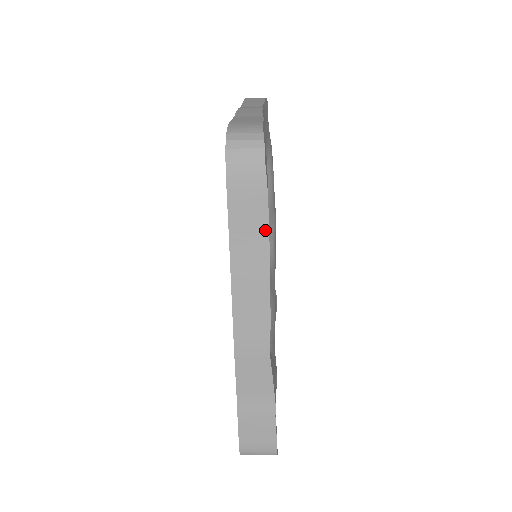
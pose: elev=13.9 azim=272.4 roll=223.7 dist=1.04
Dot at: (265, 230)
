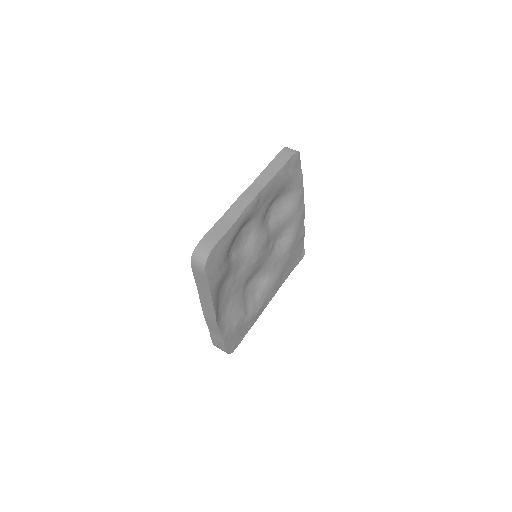
Dot at: (209, 290)
